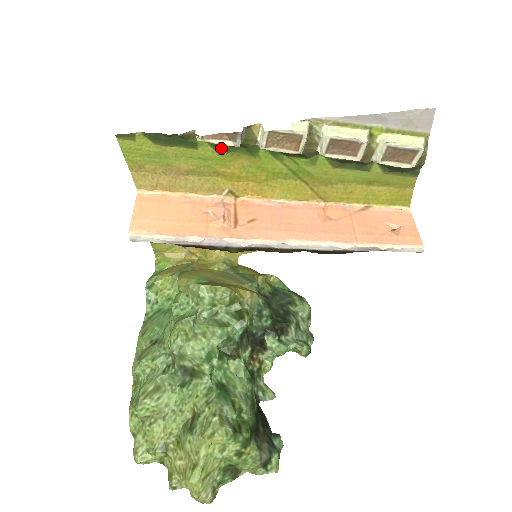
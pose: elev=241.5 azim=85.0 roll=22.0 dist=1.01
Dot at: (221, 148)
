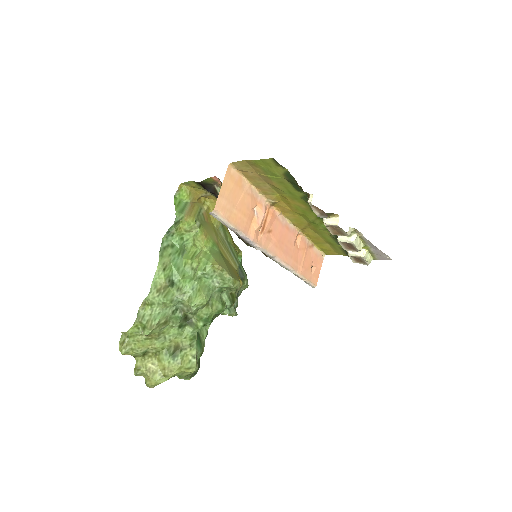
Dot at: (306, 200)
